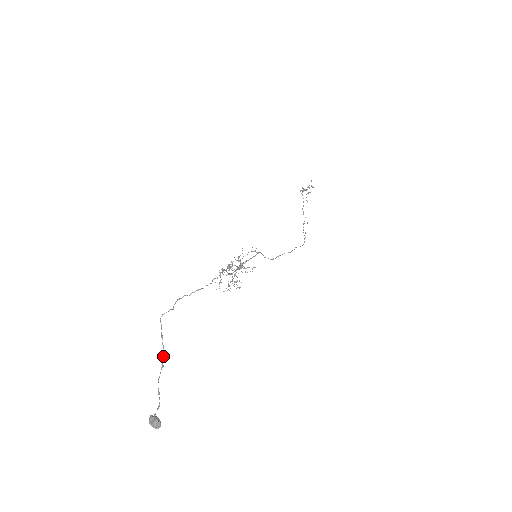
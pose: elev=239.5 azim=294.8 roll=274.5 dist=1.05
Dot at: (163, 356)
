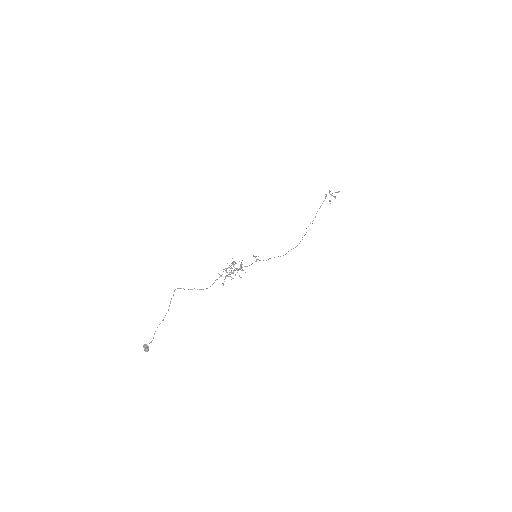
Dot at: occluded
